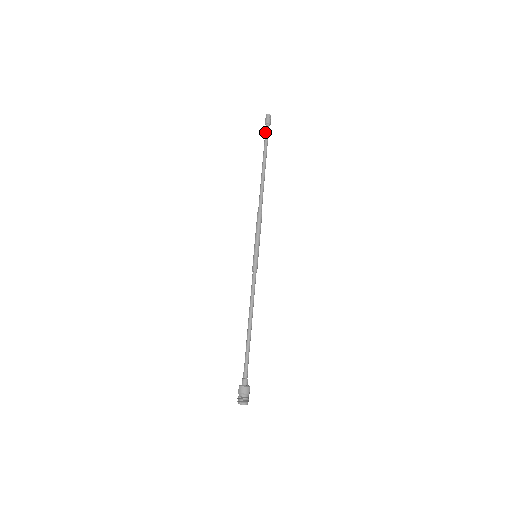
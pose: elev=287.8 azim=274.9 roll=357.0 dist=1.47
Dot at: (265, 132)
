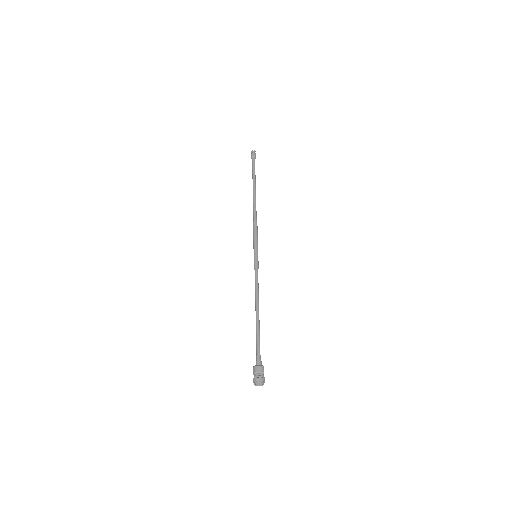
Dot at: (252, 163)
